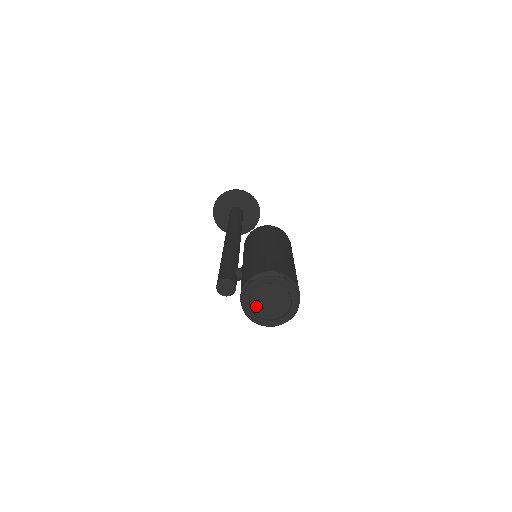
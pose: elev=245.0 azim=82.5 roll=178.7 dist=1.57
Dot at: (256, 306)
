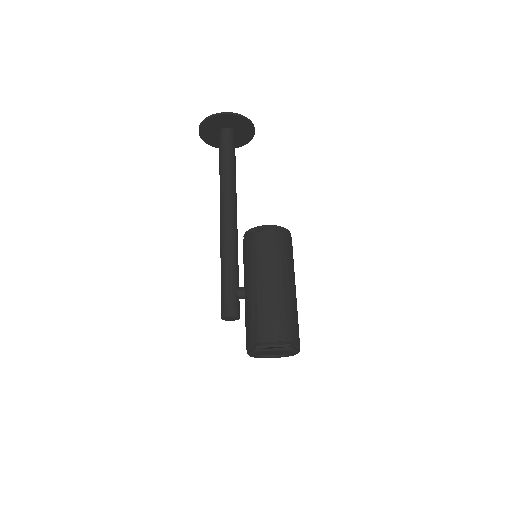
Dot at: (260, 353)
